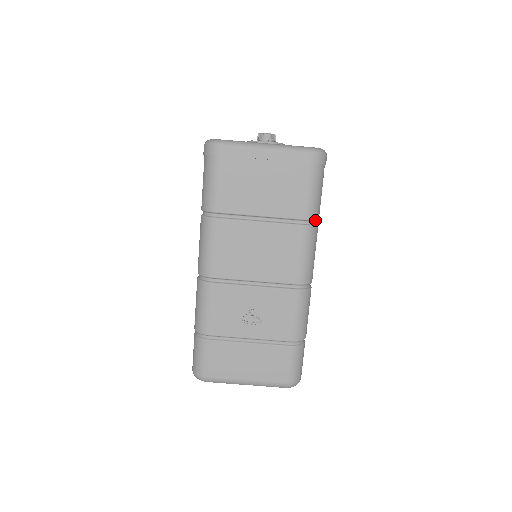
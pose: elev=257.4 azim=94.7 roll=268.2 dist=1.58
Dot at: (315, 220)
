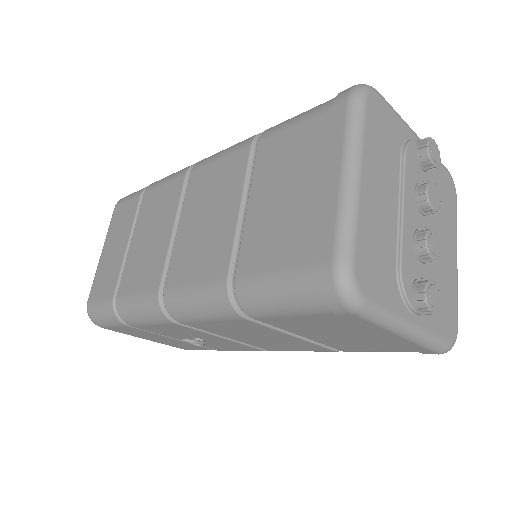
Dot at: occluded
